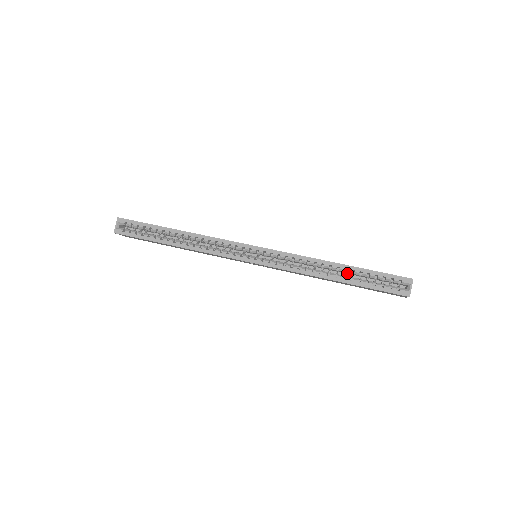
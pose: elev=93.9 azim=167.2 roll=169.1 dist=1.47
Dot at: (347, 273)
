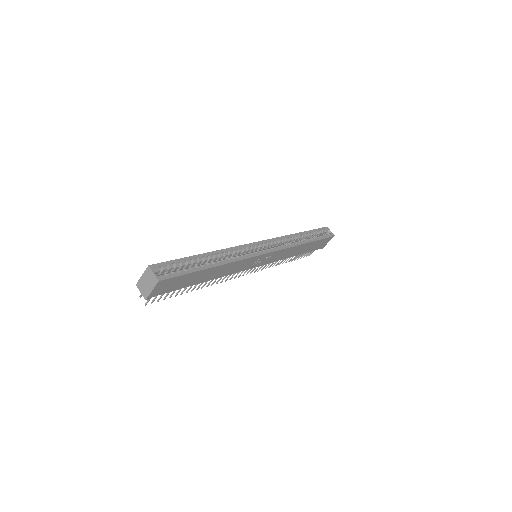
Dot at: occluded
